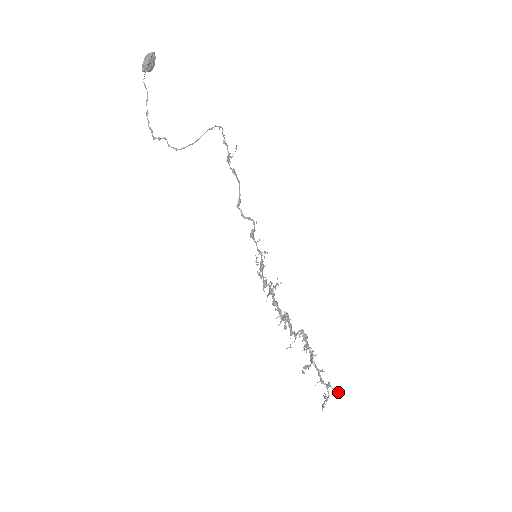
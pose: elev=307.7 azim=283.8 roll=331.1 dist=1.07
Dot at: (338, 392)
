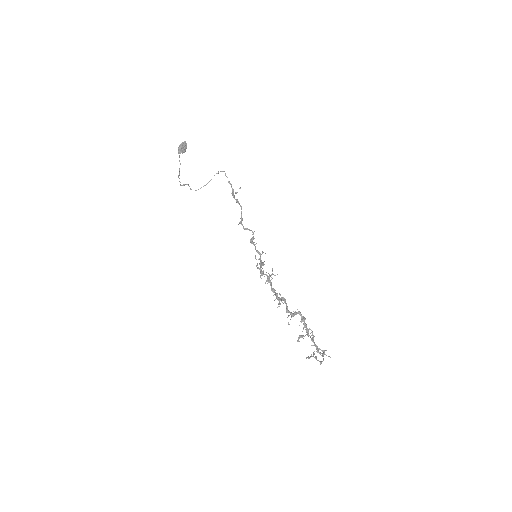
Dot at: occluded
